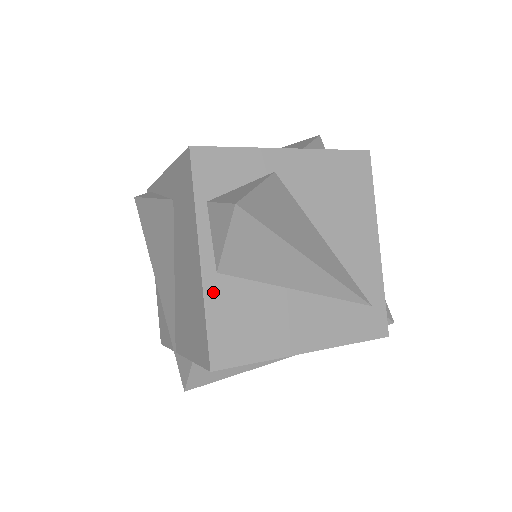
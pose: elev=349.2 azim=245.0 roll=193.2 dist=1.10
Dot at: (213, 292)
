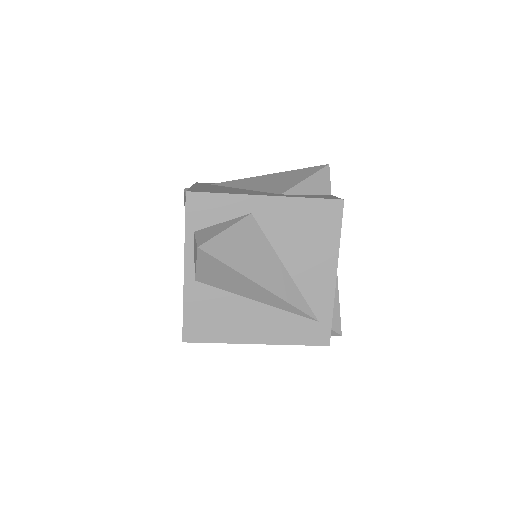
Dot at: (191, 293)
